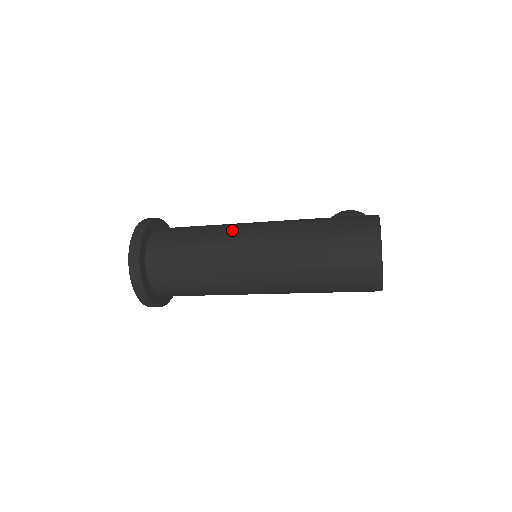
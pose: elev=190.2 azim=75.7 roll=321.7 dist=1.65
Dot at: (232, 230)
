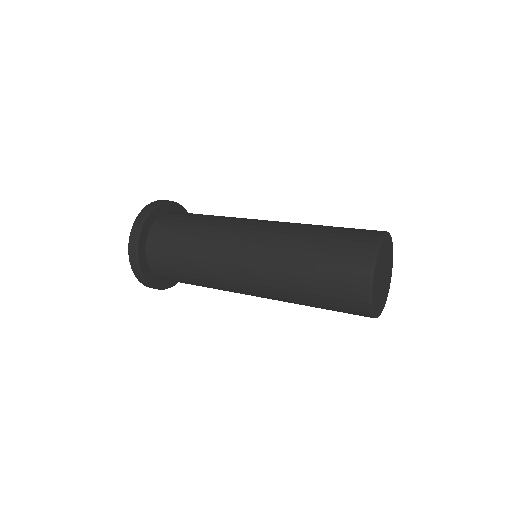
Dot at: (236, 219)
